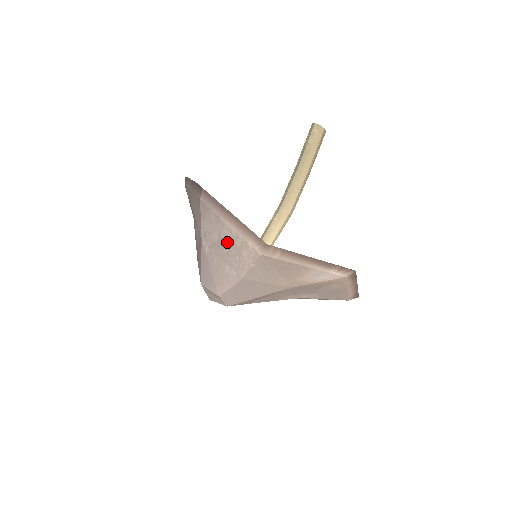
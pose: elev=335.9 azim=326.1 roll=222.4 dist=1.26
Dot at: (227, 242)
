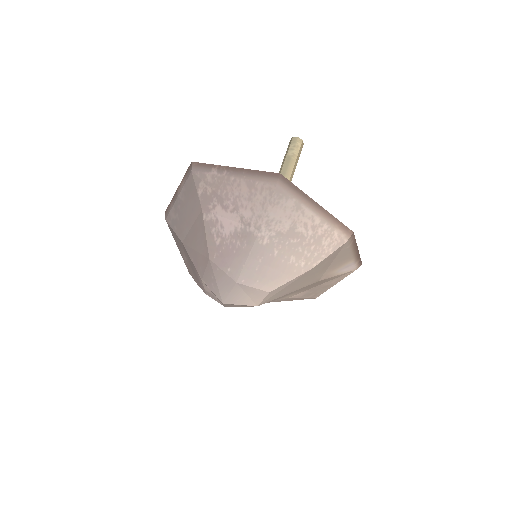
Dot at: (303, 231)
